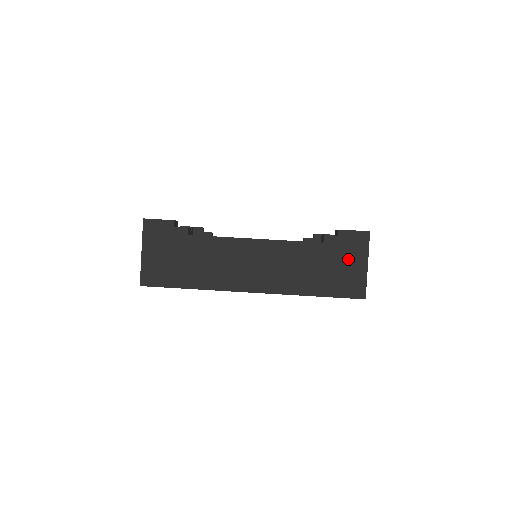
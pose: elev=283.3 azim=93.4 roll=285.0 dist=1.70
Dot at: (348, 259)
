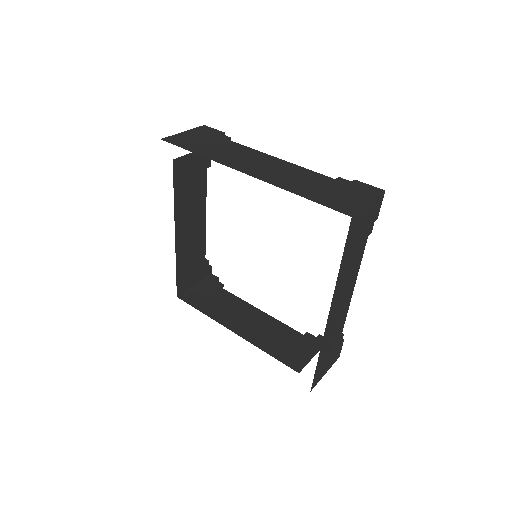
Dot at: (352, 193)
